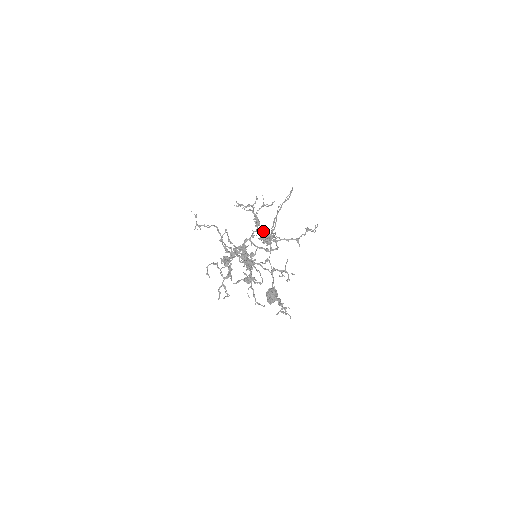
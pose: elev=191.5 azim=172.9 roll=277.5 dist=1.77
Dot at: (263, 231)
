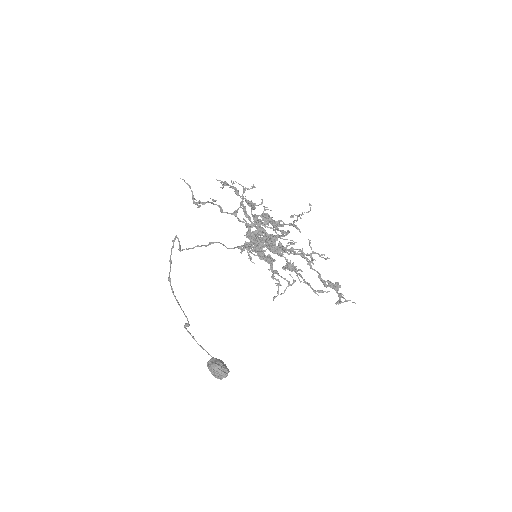
Dot at: occluded
